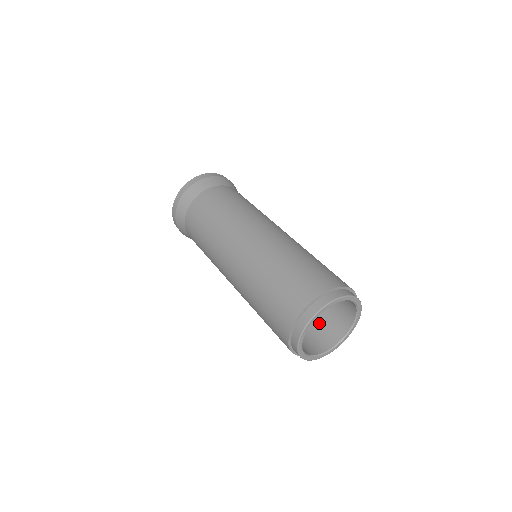
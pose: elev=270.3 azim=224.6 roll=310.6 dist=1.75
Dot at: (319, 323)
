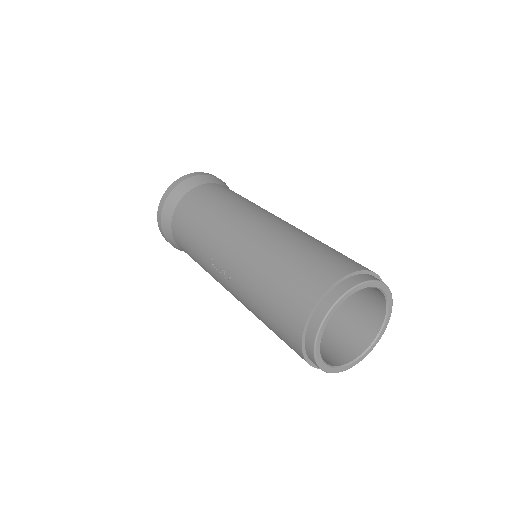
Dot at: (322, 341)
